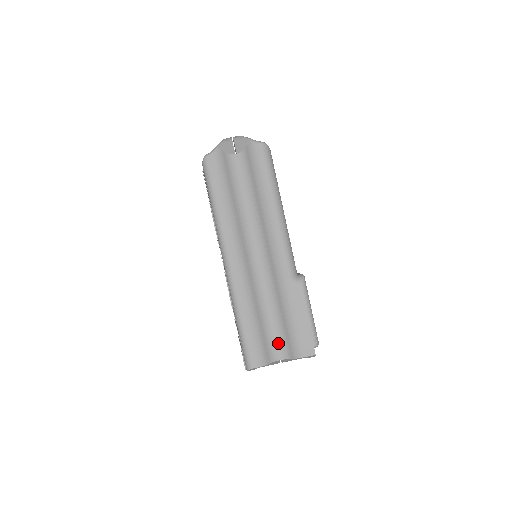
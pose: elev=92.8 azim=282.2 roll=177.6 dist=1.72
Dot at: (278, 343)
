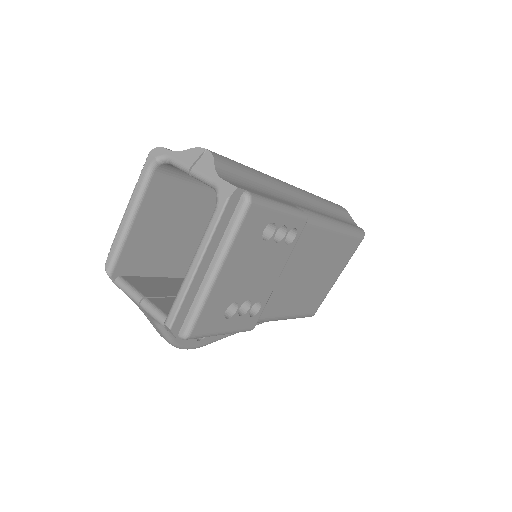
Dot at: (225, 157)
